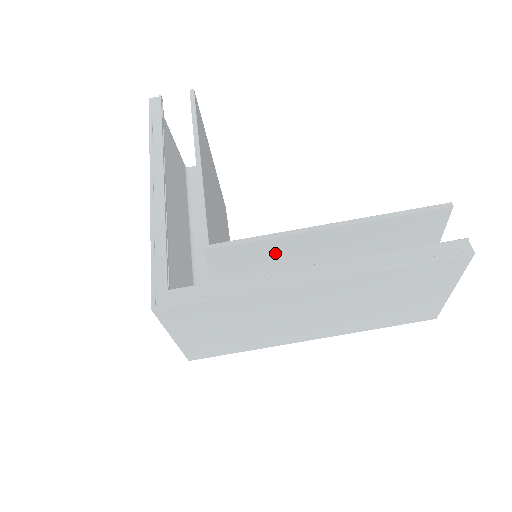
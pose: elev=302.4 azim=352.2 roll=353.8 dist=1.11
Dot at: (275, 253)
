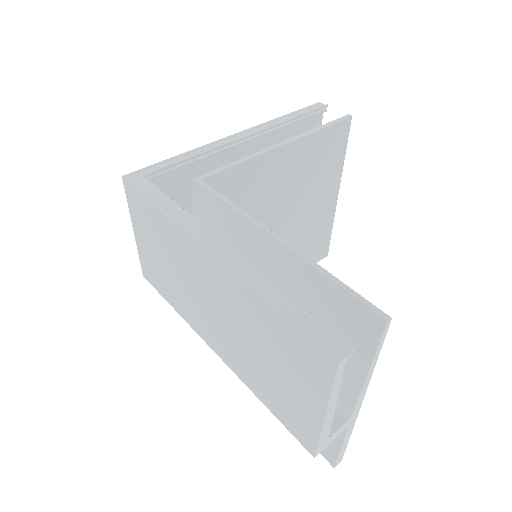
Dot at: (235, 231)
